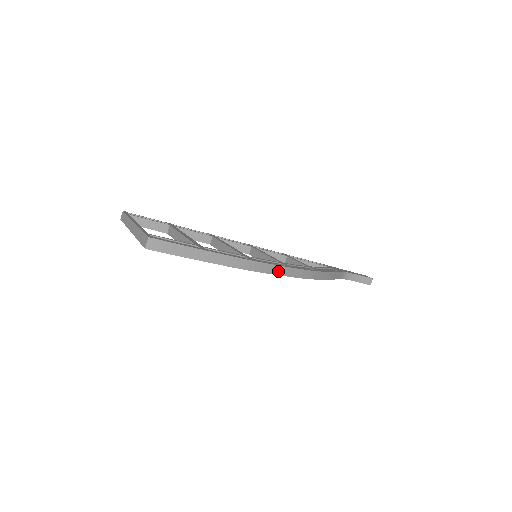
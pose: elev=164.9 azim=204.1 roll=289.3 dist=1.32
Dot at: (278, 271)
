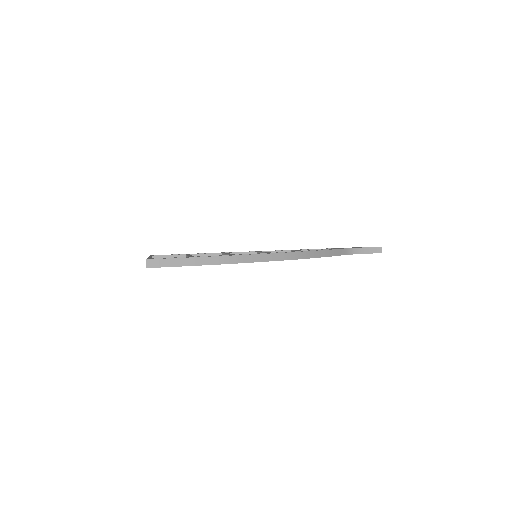
Dot at: (263, 259)
